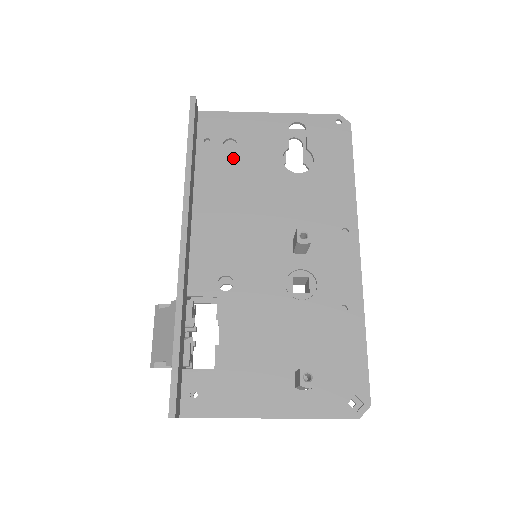
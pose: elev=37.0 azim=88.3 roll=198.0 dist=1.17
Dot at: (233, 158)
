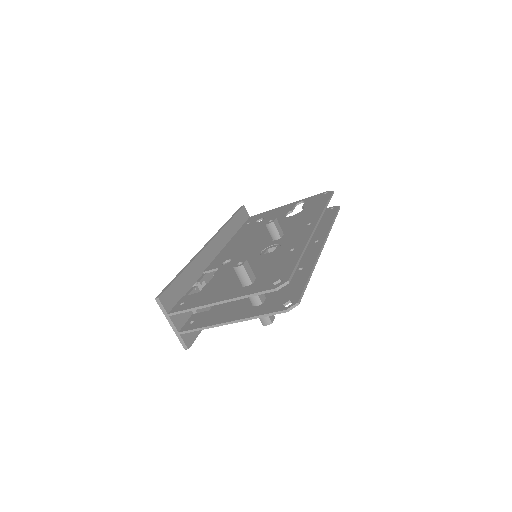
Dot at: (258, 223)
